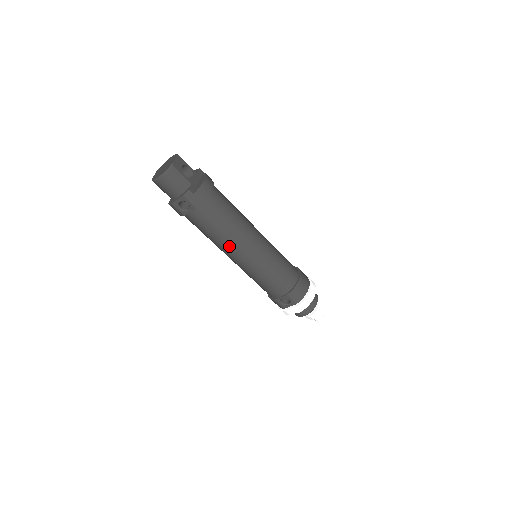
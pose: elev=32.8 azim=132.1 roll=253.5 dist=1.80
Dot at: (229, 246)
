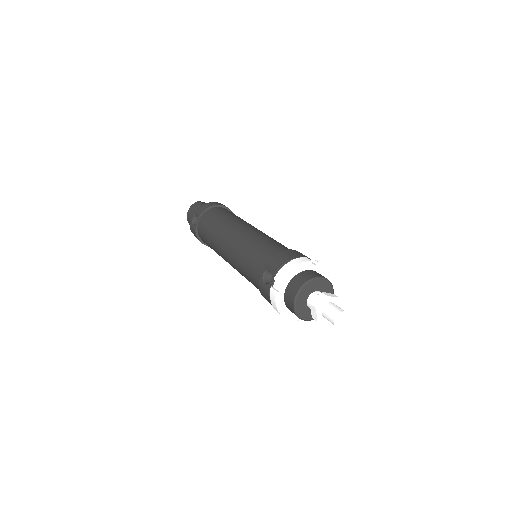
Dot at: (220, 237)
